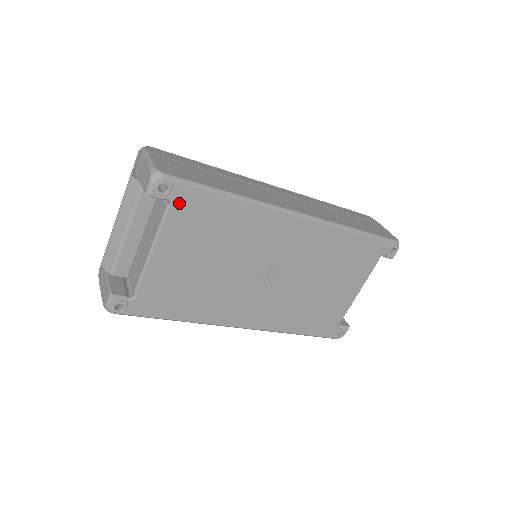
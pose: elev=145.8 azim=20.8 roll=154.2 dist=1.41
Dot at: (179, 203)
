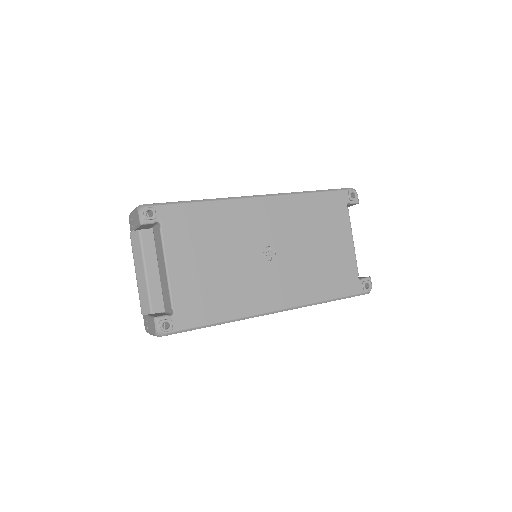
Dot at: (167, 221)
